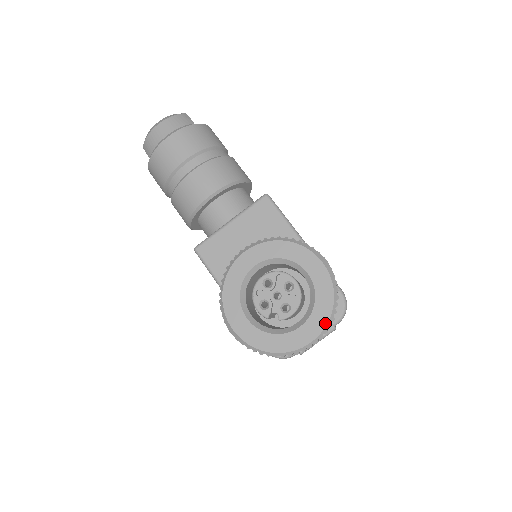
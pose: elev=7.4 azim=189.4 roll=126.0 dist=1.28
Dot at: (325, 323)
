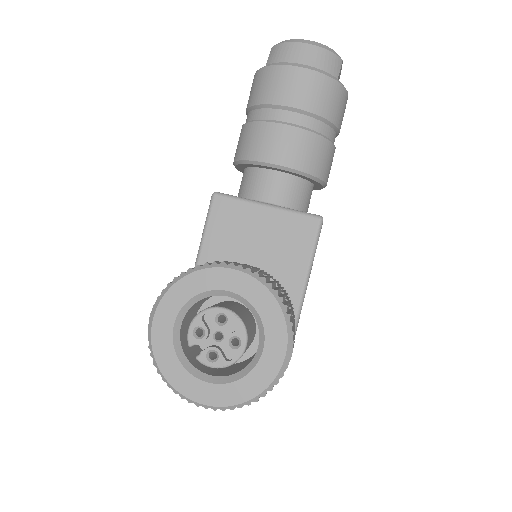
Dot at: (230, 403)
